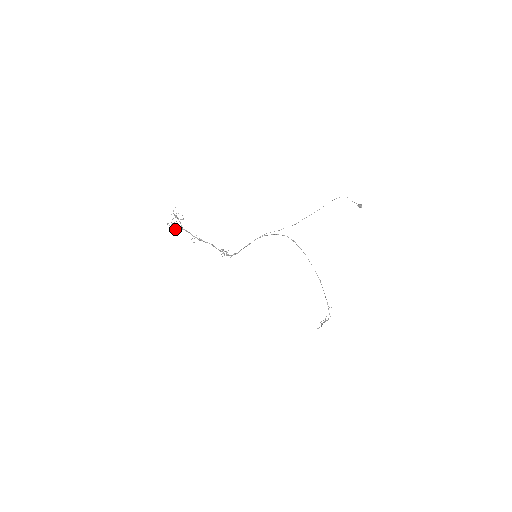
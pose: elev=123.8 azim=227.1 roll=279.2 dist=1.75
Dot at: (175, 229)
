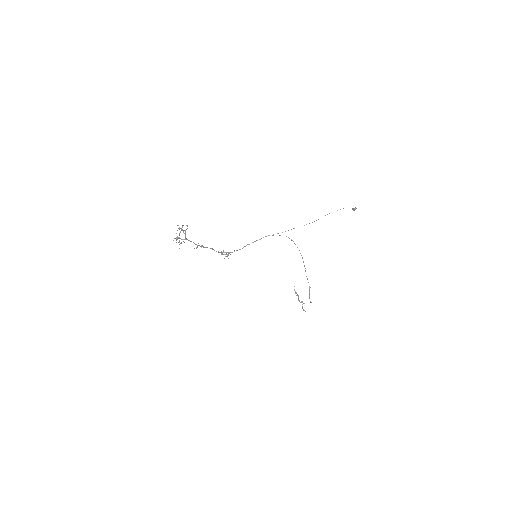
Dot at: occluded
